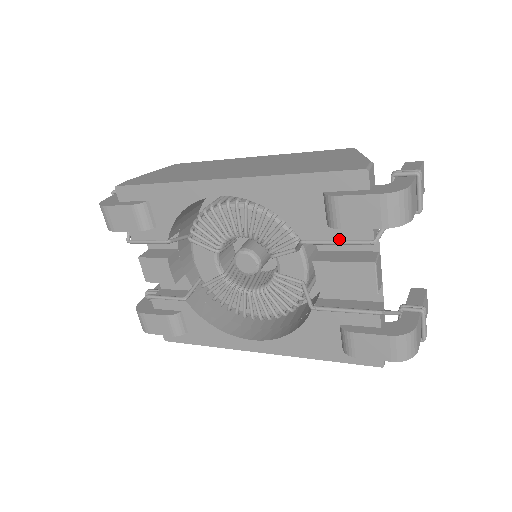
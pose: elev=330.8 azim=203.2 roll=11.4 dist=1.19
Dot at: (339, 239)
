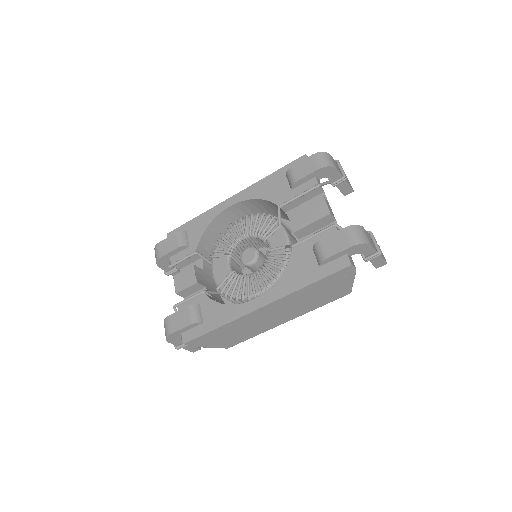
Dot at: (300, 194)
